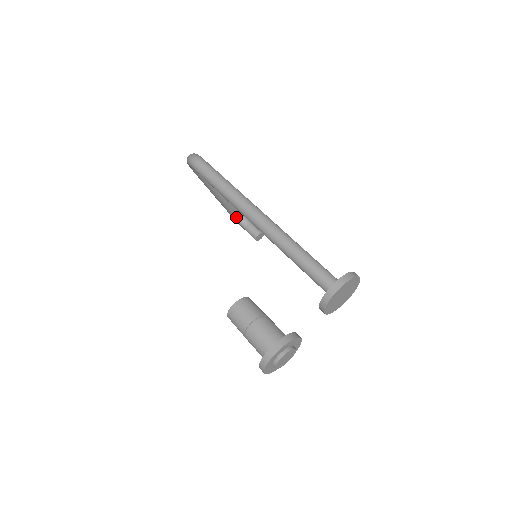
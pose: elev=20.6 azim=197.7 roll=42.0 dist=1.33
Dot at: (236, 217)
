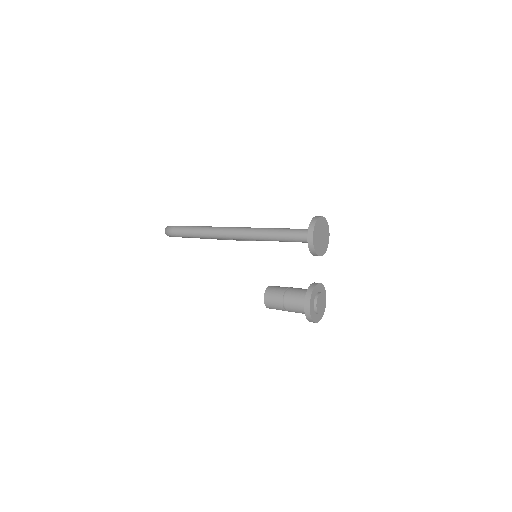
Dot at: occluded
